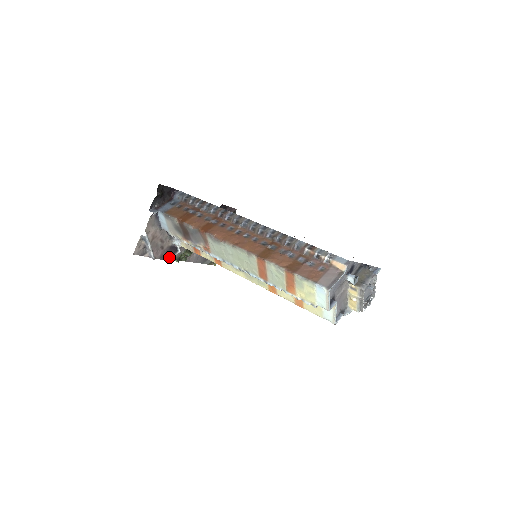
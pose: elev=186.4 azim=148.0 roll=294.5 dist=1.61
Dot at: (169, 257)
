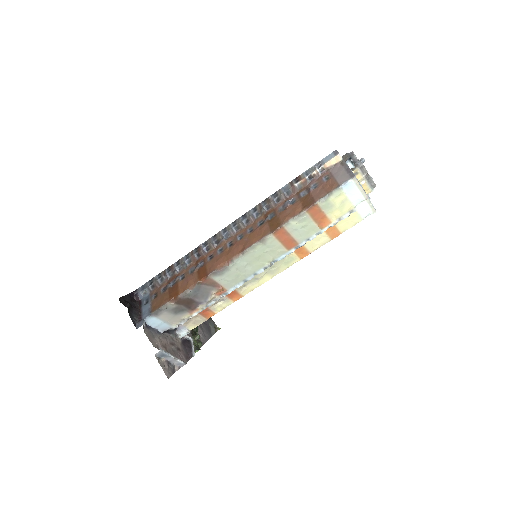
Dot at: (191, 352)
